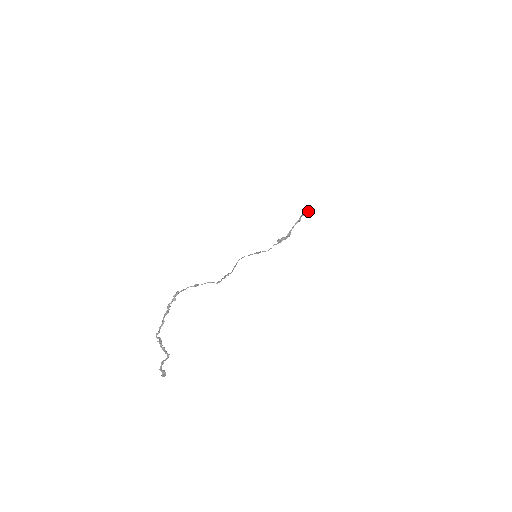
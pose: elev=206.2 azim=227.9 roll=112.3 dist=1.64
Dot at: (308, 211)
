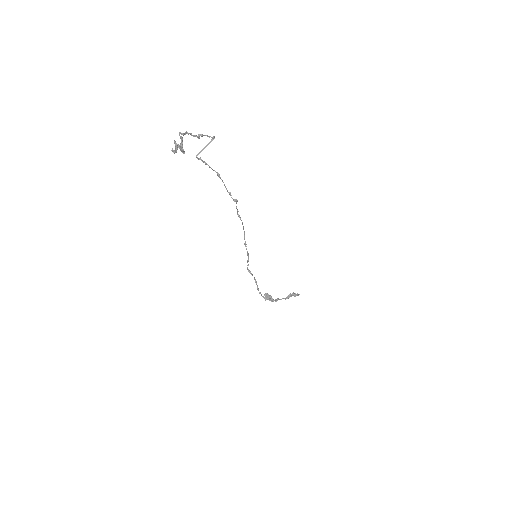
Dot at: (297, 295)
